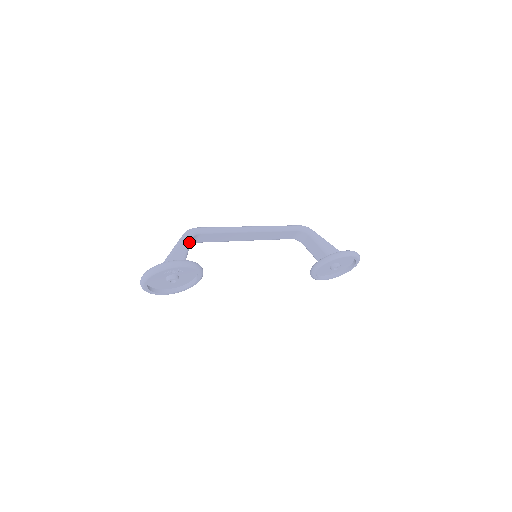
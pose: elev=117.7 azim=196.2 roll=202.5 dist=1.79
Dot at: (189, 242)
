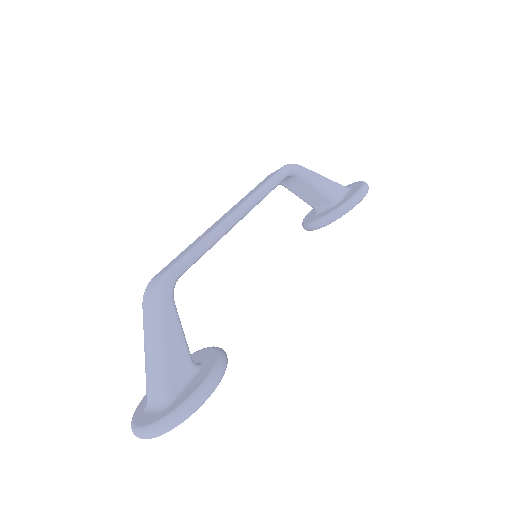
Dot at: (176, 311)
